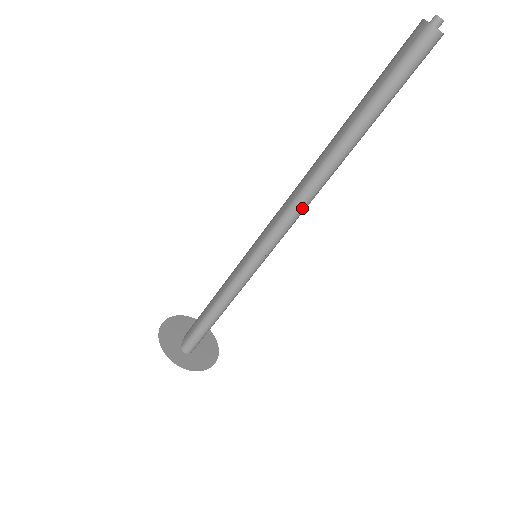
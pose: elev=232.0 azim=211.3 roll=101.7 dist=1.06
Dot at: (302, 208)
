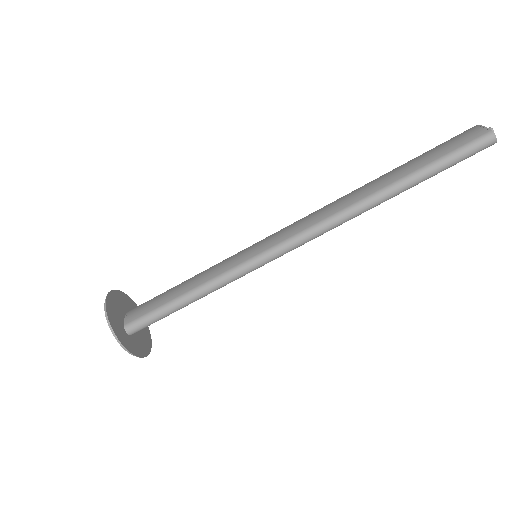
Dot at: (331, 228)
